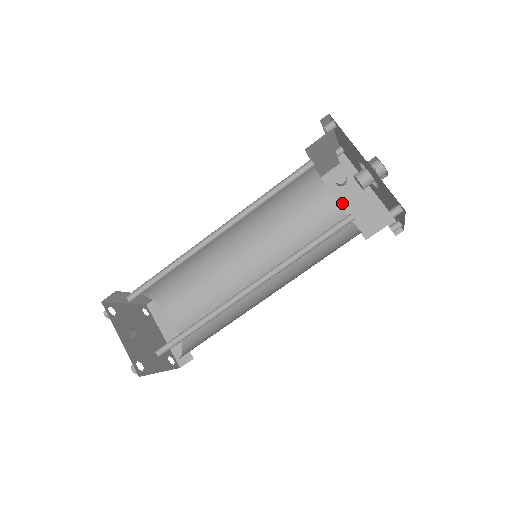
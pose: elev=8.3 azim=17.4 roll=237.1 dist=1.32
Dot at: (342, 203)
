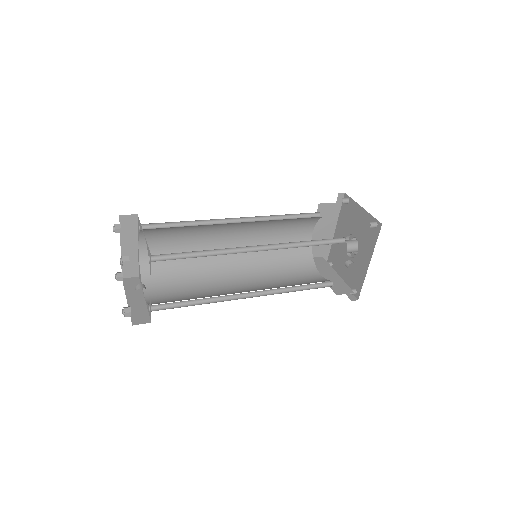
Dot at: (315, 229)
